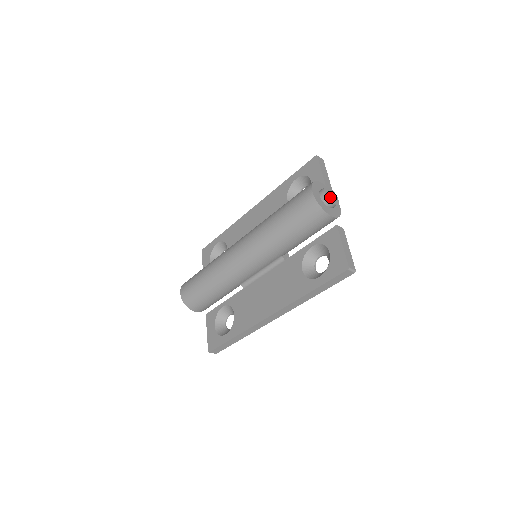
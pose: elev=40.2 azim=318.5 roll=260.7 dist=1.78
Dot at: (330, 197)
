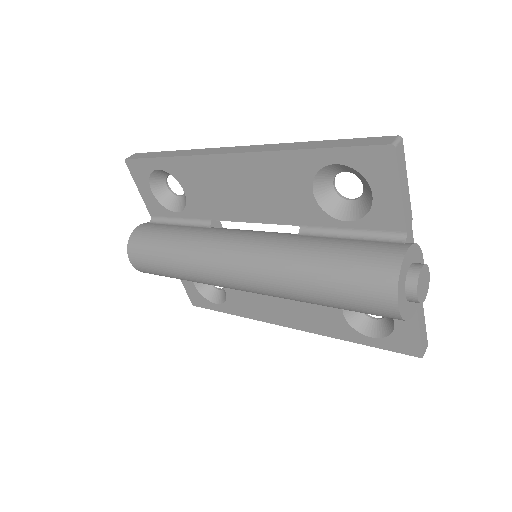
Dot at: (422, 293)
